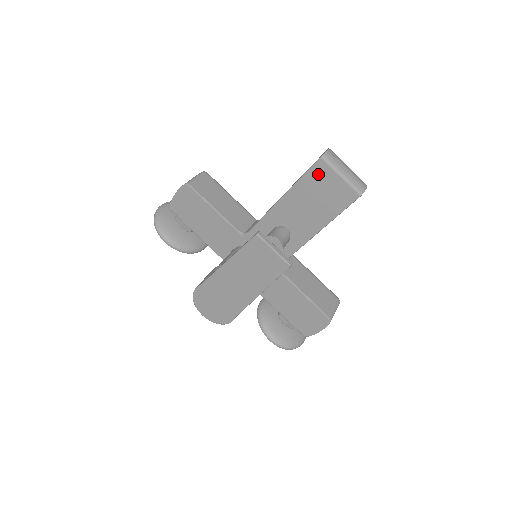
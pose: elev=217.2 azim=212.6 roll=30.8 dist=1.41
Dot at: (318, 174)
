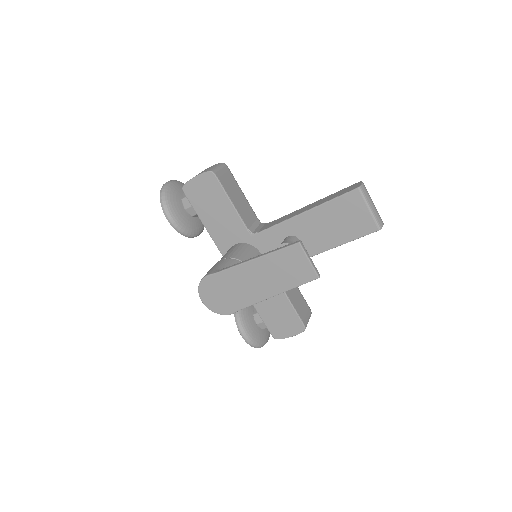
Dot at: (349, 201)
